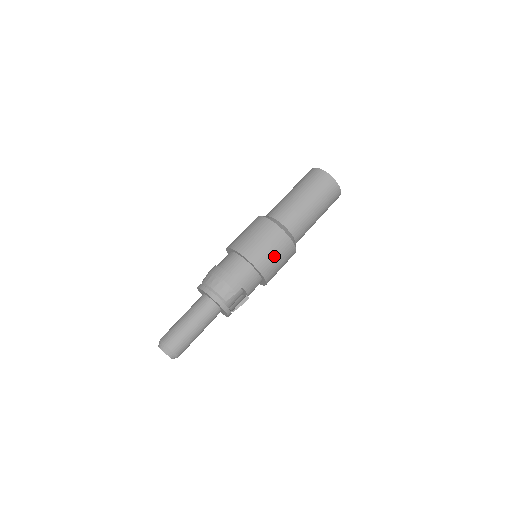
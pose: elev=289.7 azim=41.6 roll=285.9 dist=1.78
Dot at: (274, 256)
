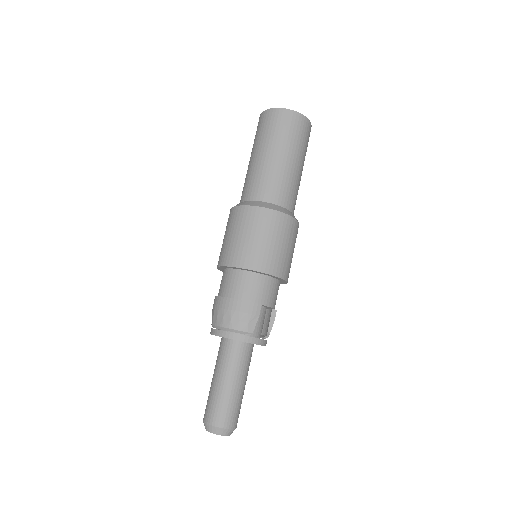
Dot at: (277, 246)
